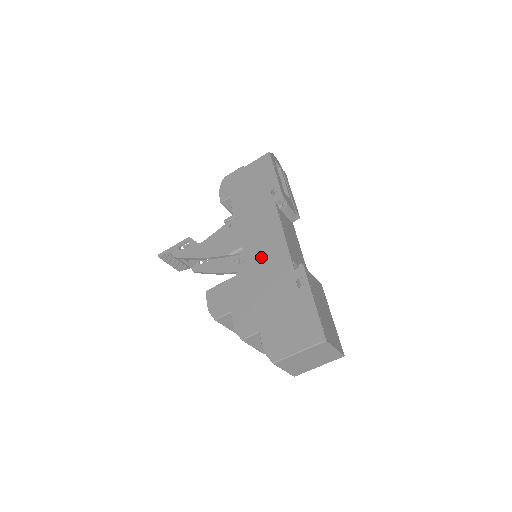
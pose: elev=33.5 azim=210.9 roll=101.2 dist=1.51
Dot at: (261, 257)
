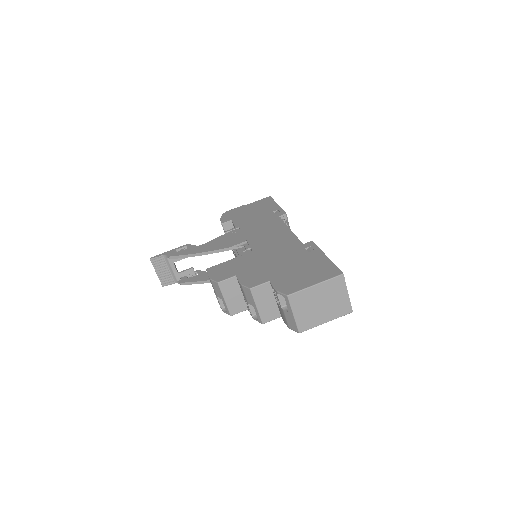
Dot at: (267, 242)
